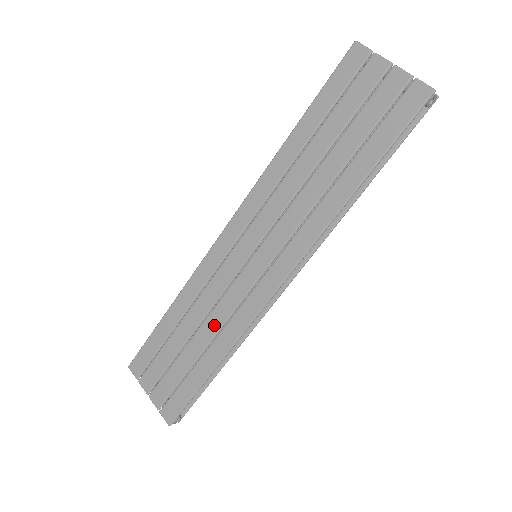
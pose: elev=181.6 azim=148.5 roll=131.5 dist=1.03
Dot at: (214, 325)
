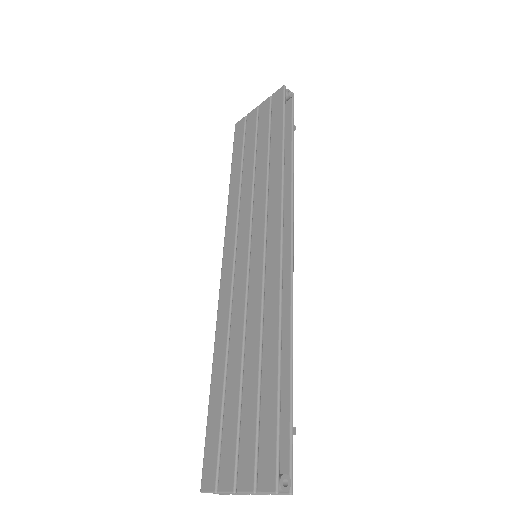
Dot at: (254, 329)
